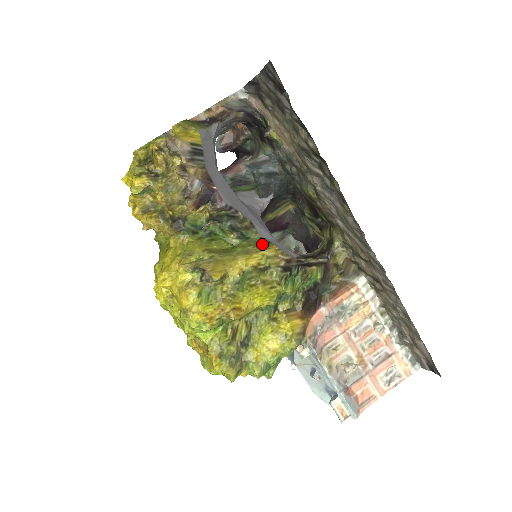
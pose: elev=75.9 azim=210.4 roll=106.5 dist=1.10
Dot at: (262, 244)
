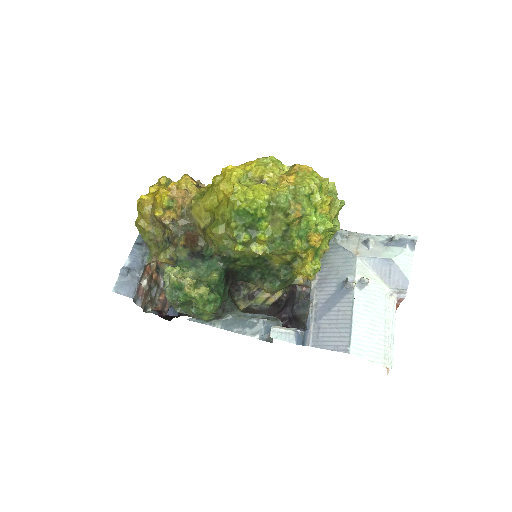
Dot at: occluded
